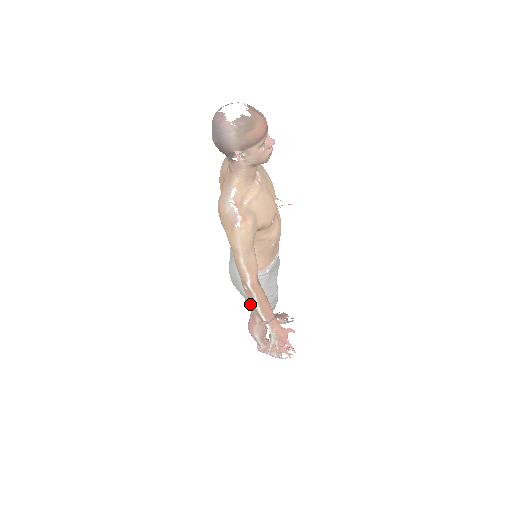
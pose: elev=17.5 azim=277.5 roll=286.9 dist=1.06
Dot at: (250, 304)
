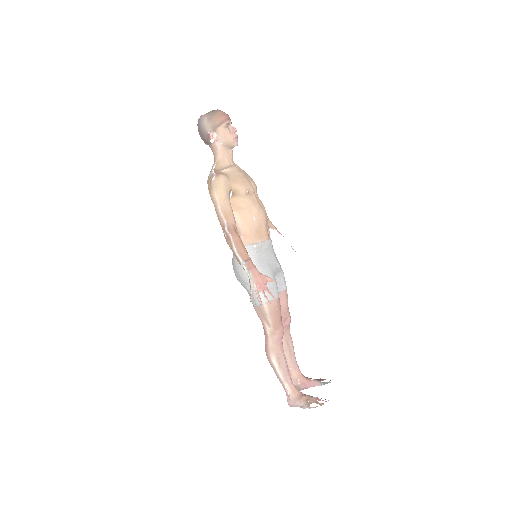
Dot at: occluded
